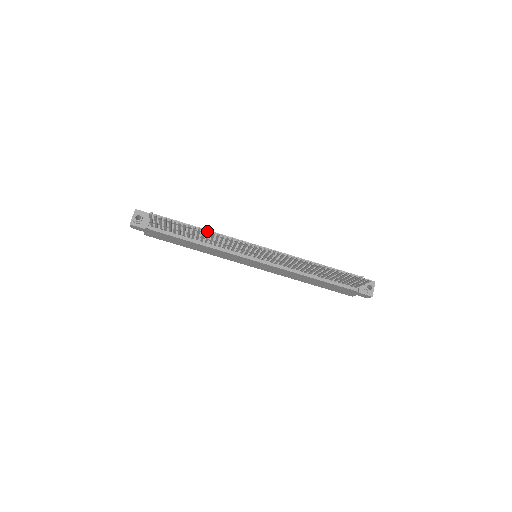
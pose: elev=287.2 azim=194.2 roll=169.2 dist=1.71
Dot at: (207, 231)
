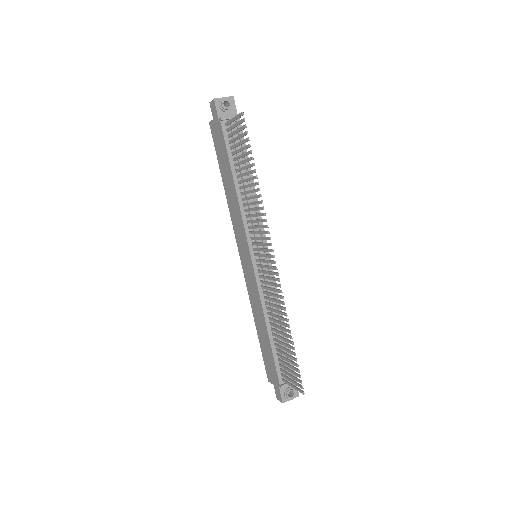
Dot at: (254, 188)
